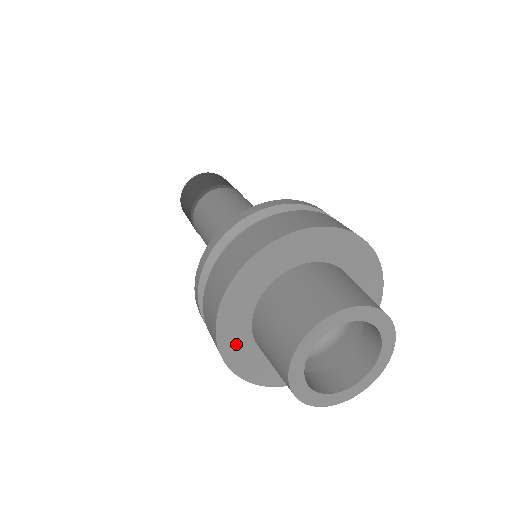
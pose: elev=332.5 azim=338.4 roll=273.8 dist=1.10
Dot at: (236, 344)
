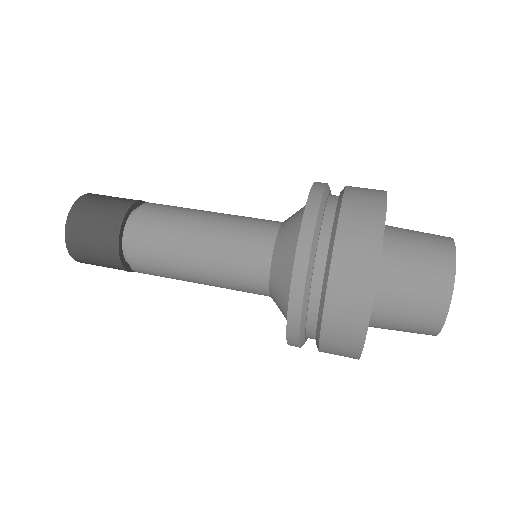
Dot at: occluded
